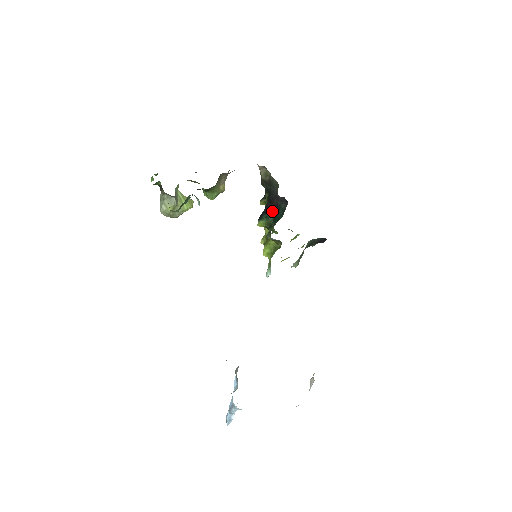
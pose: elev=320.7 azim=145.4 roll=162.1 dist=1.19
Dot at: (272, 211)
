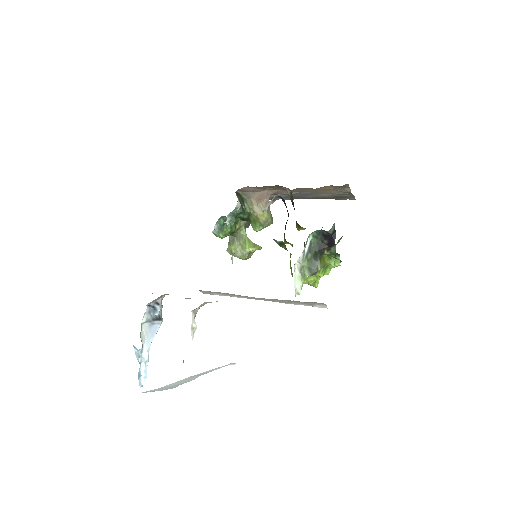
Dot at: occluded
